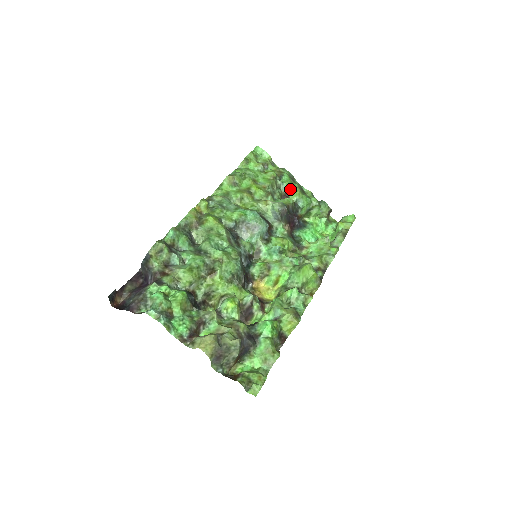
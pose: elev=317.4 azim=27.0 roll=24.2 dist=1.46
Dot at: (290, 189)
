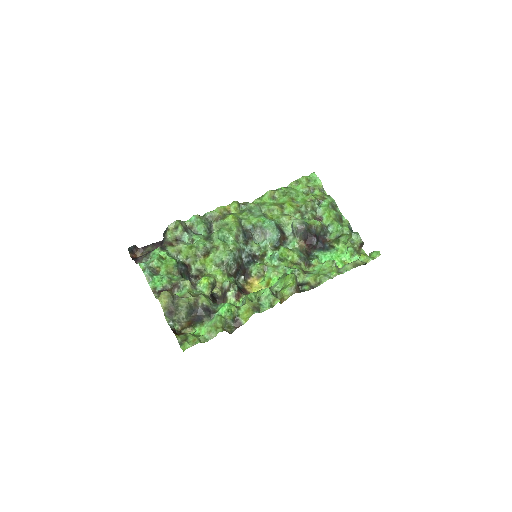
Dot at: (325, 214)
